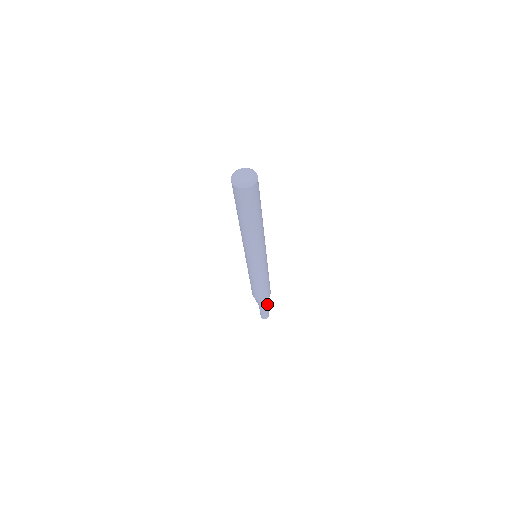
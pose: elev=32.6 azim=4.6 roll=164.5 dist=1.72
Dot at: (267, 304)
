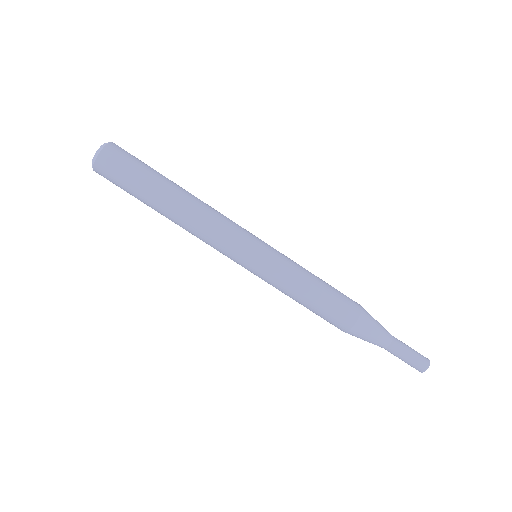
Dot at: occluded
